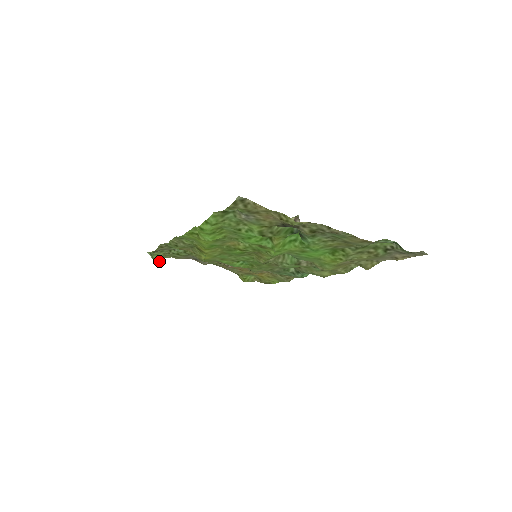
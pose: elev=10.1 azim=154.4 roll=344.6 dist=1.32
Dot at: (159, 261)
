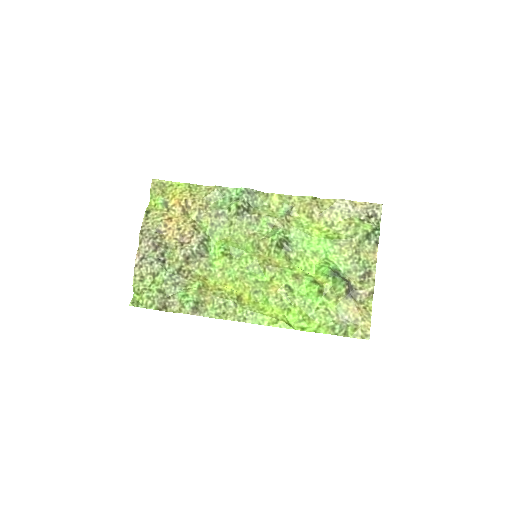
Dot at: (134, 293)
